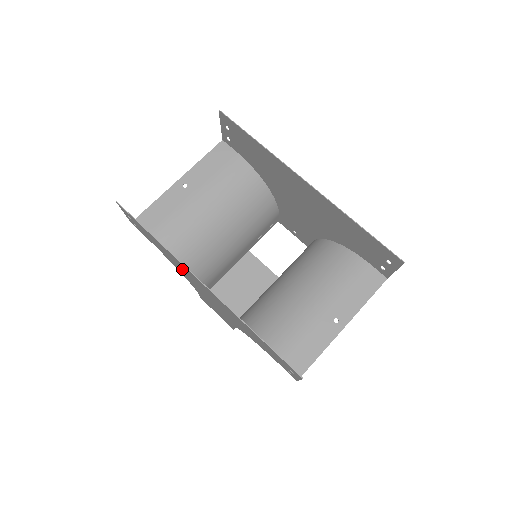
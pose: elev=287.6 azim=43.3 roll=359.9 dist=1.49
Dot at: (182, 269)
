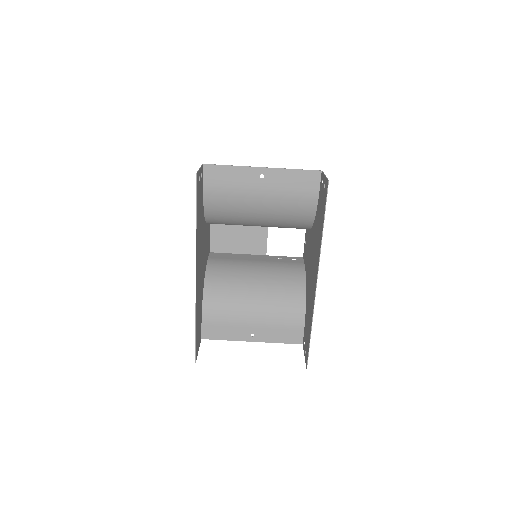
Dot at: (200, 237)
